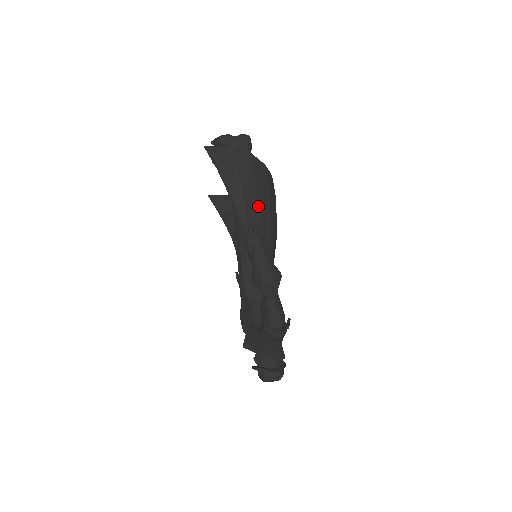
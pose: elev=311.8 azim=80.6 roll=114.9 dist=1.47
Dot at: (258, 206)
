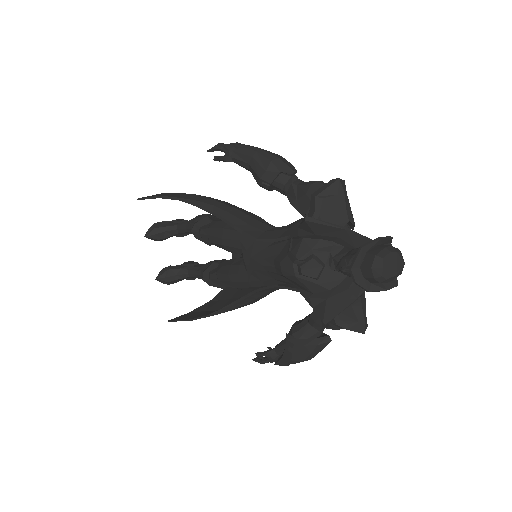
Dot at: occluded
